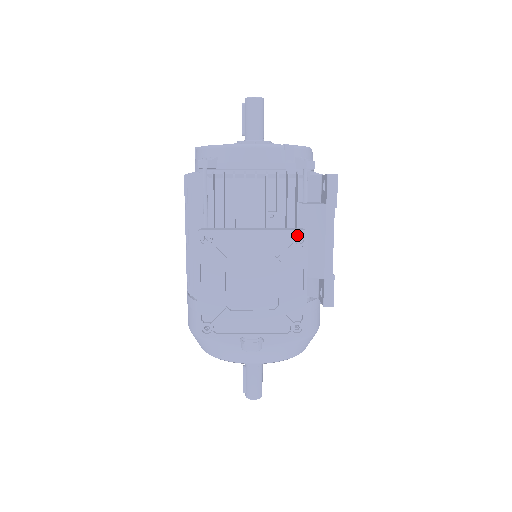
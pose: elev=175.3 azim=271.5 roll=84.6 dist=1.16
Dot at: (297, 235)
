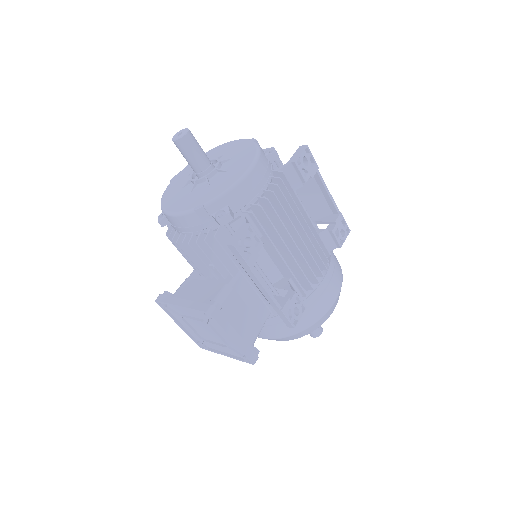
Dot at: (207, 312)
